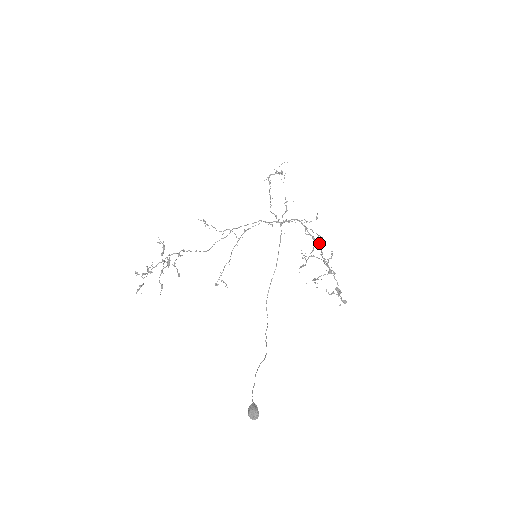
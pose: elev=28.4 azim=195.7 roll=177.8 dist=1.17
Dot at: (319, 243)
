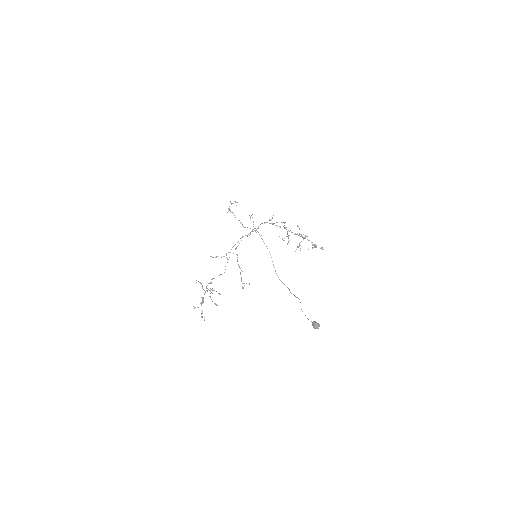
Dot at: (286, 227)
